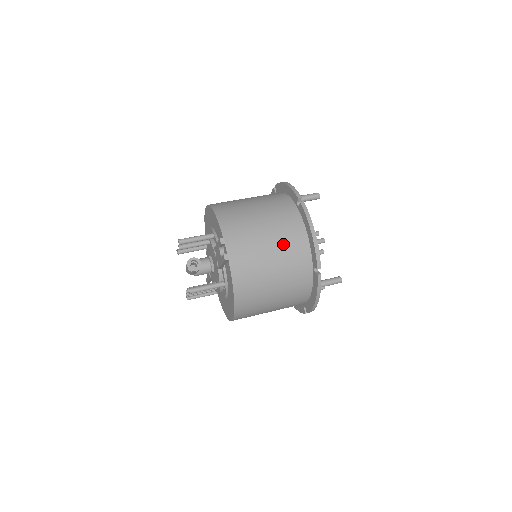
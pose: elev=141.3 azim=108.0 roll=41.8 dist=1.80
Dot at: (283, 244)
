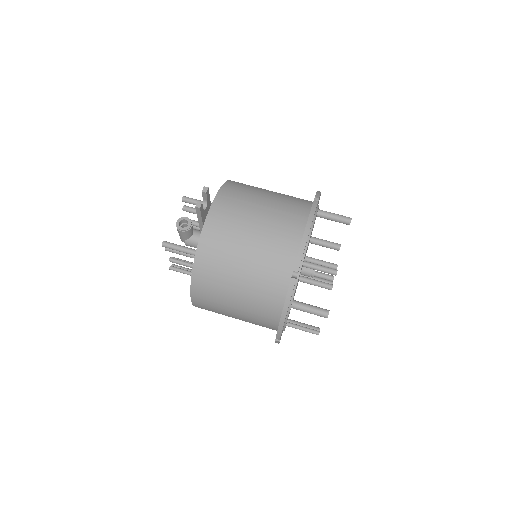
Dot at: (271, 230)
